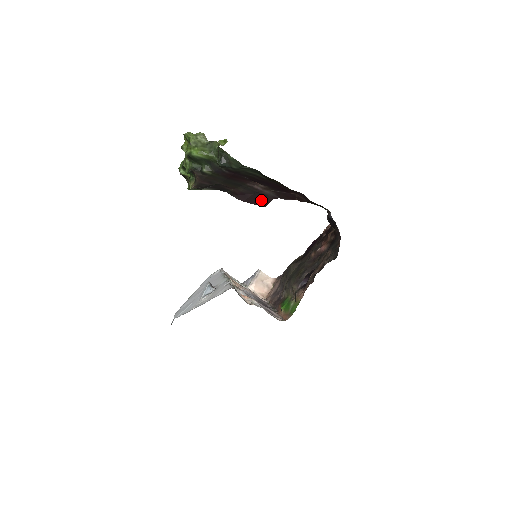
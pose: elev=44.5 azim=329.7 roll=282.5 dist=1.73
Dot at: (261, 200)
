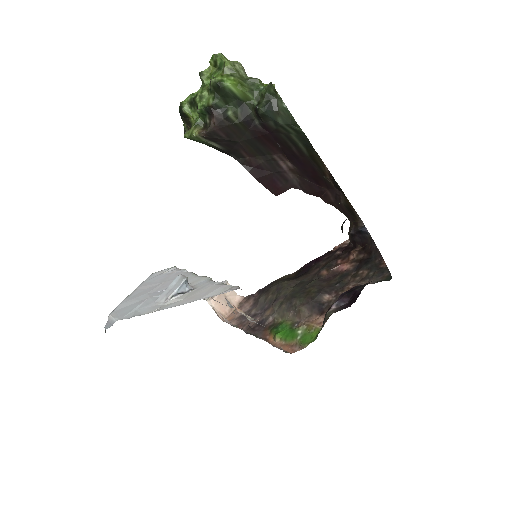
Dot at: (277, 184)
